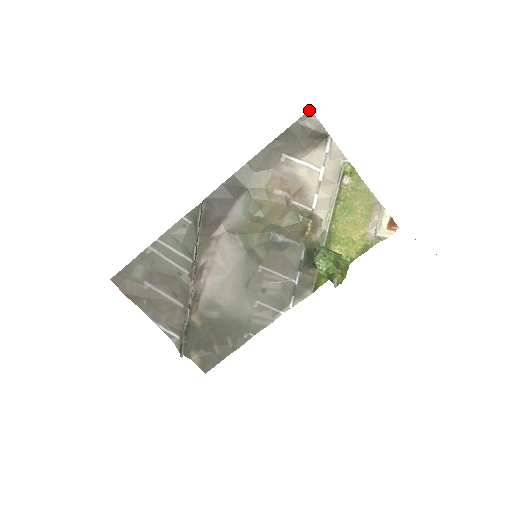
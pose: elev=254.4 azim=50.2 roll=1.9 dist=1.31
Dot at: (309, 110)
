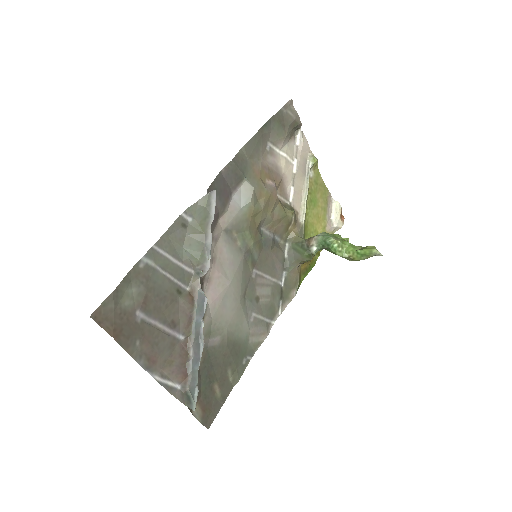
Dot at: (291, 99)
